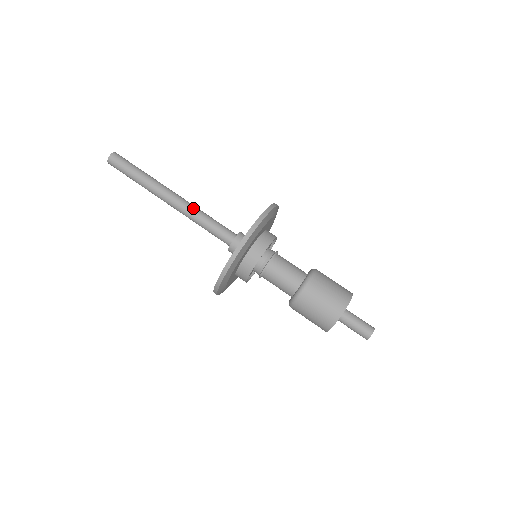
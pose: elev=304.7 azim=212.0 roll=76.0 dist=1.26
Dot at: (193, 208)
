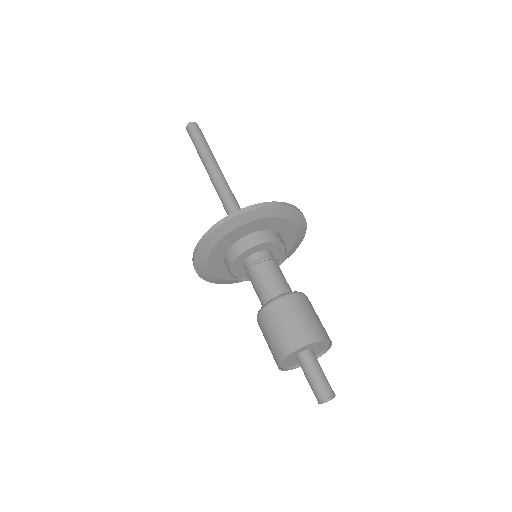
Dot at: (225, 188)
